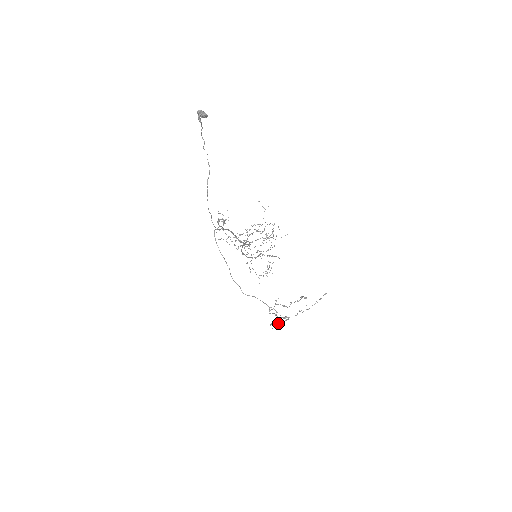
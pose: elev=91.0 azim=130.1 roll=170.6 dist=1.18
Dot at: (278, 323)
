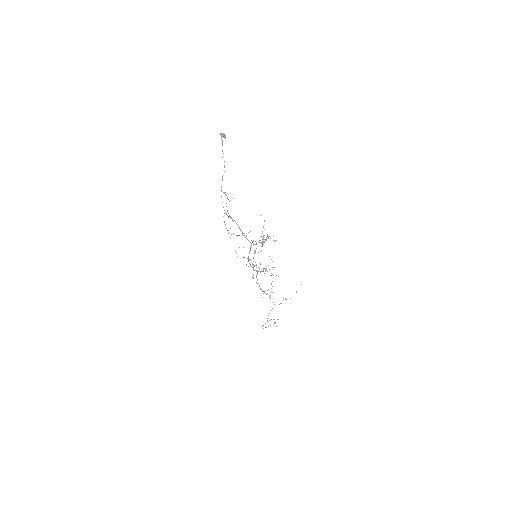
Dot at: occluded
